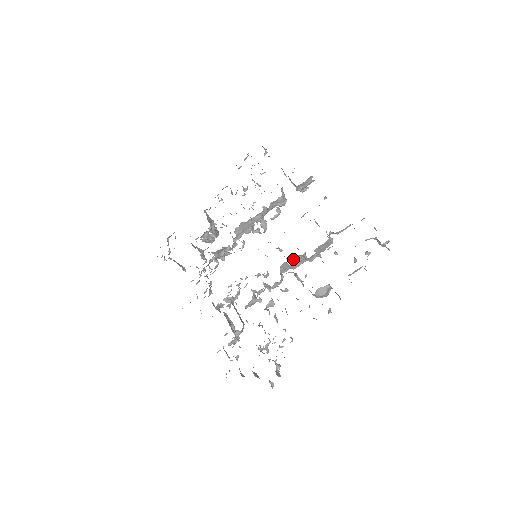
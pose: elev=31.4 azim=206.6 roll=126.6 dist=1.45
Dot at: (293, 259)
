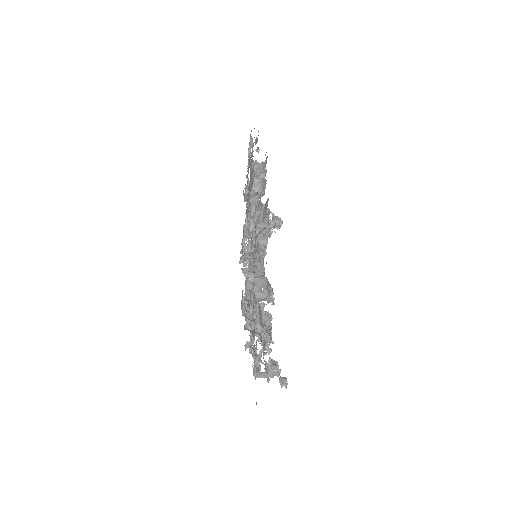
Dot at: (246, 263)
